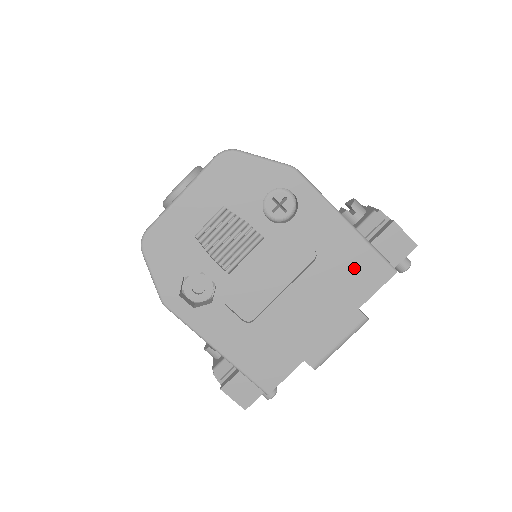
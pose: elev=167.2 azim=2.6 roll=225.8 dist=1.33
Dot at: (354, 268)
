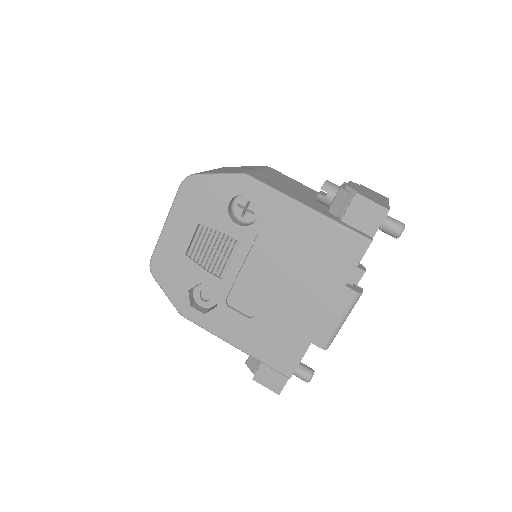
Dot at: (328, 248)
